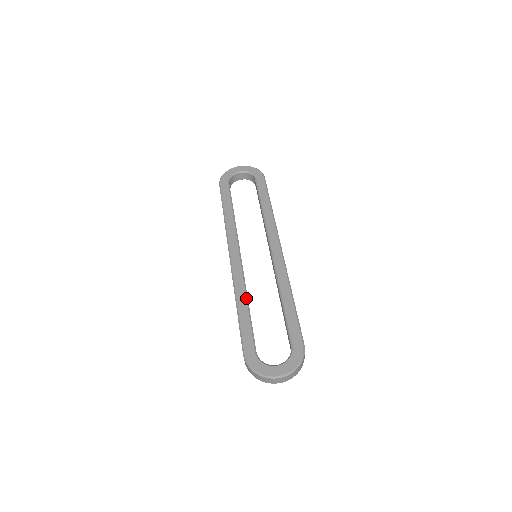
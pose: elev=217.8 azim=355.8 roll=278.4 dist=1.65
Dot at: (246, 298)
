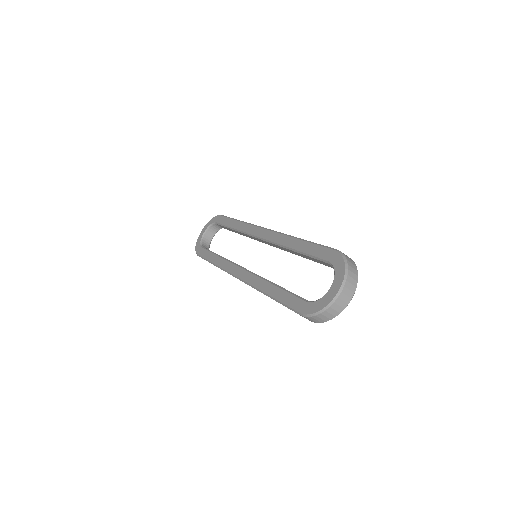
Dot at: (268, 282)
